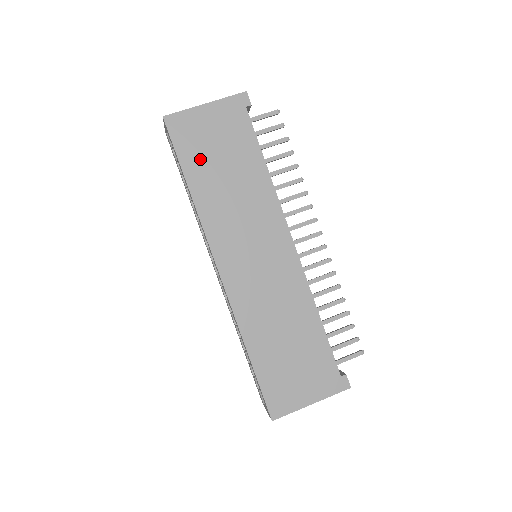
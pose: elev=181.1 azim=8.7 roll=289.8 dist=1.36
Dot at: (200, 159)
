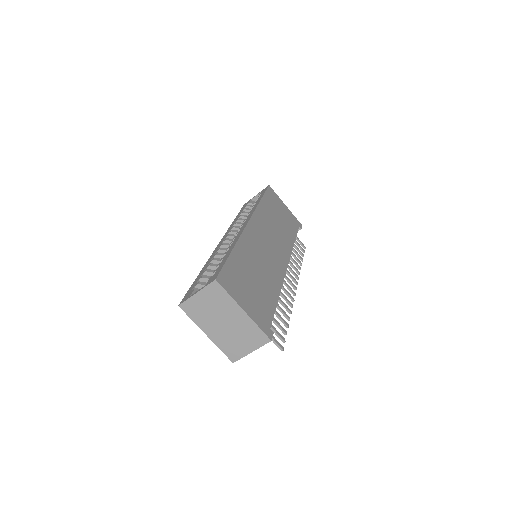
Dot at: (272, 205)
